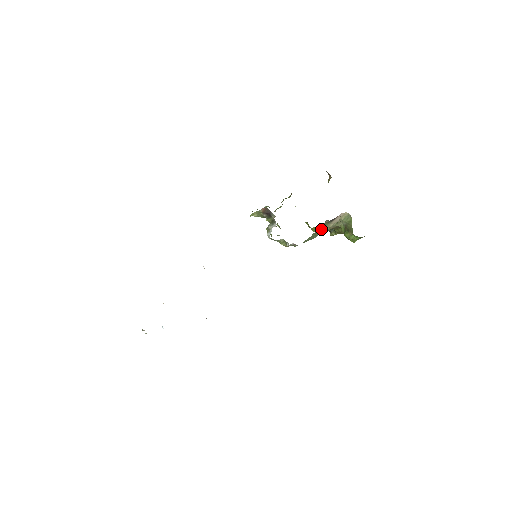
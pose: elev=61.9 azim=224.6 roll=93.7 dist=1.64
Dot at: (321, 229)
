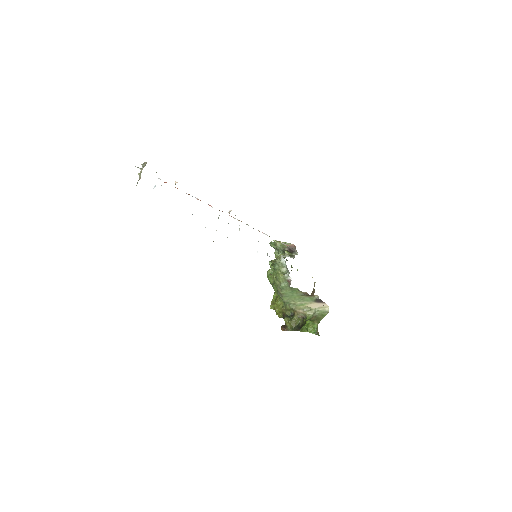
Dot at: (303, 298)
